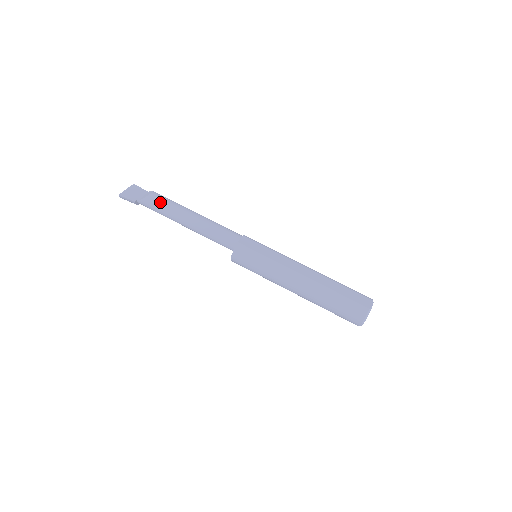
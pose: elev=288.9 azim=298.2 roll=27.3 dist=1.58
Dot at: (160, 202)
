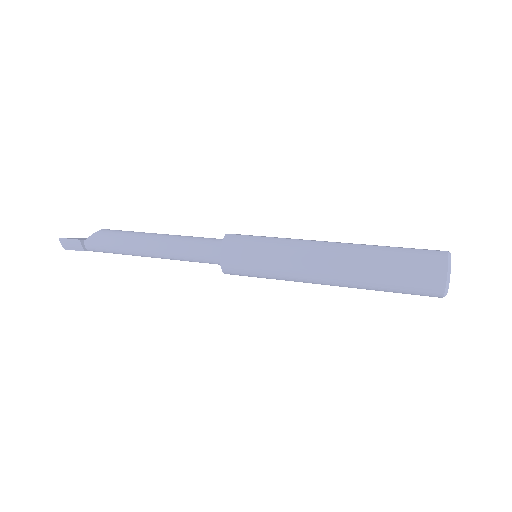
Dot at: (115, 232)
